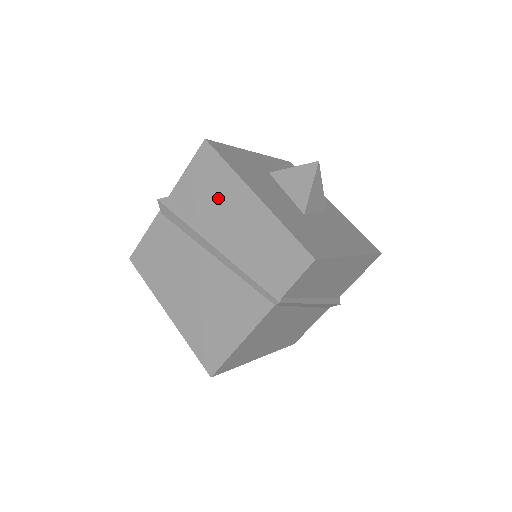
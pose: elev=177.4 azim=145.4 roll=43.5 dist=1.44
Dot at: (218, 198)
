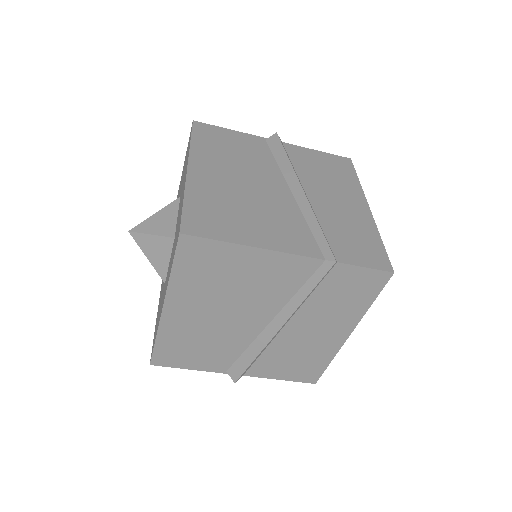
Dot at: (332, 180)
